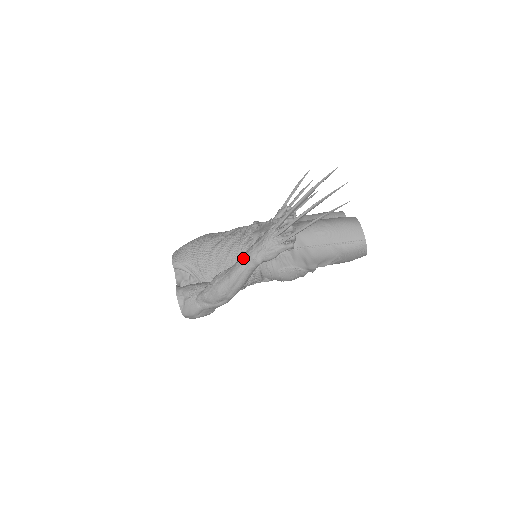
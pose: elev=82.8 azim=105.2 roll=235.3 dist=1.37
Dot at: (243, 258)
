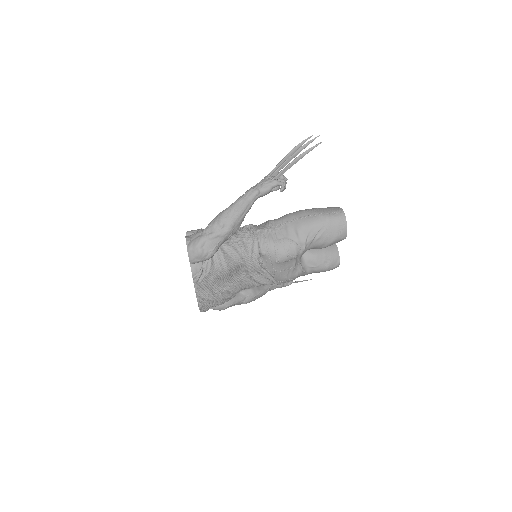
Dot at: occluded
